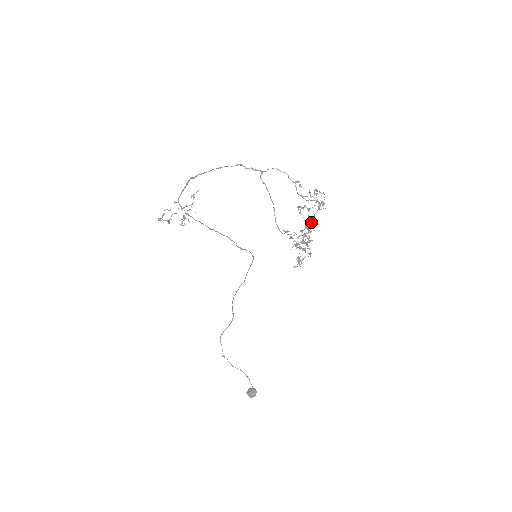
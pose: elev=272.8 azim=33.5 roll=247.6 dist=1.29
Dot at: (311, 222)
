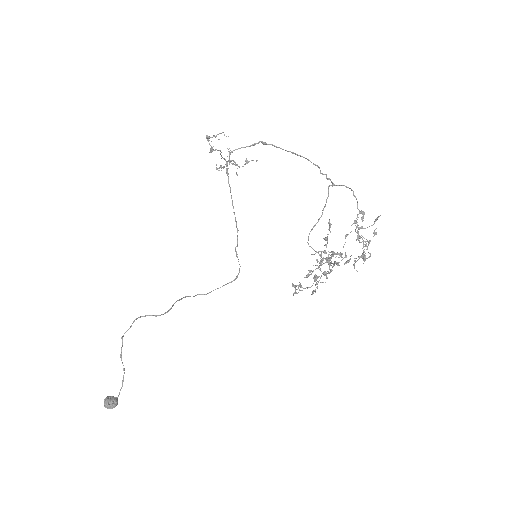
Dot at: (346, 257)
